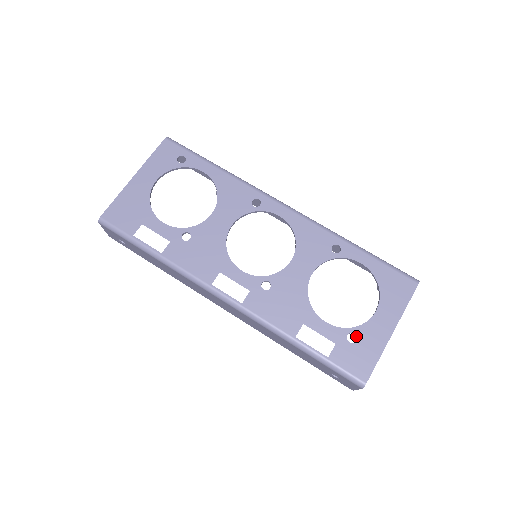
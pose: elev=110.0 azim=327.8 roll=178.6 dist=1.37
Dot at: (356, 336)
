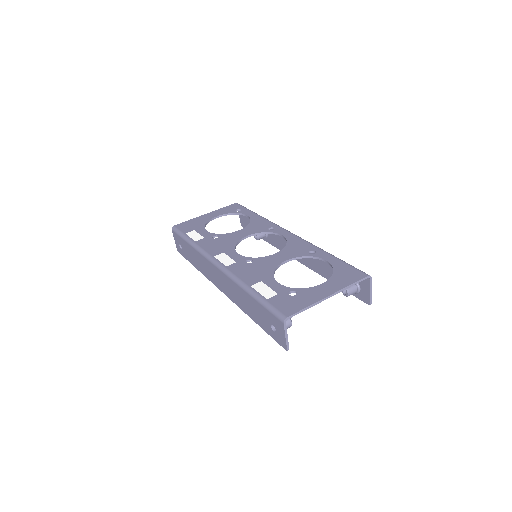
Dot at: (297, 293)
